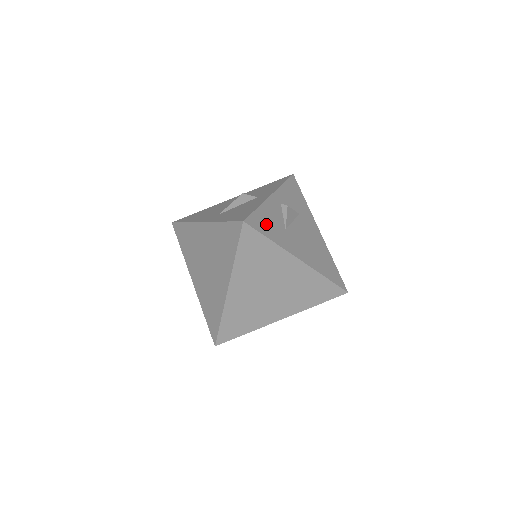
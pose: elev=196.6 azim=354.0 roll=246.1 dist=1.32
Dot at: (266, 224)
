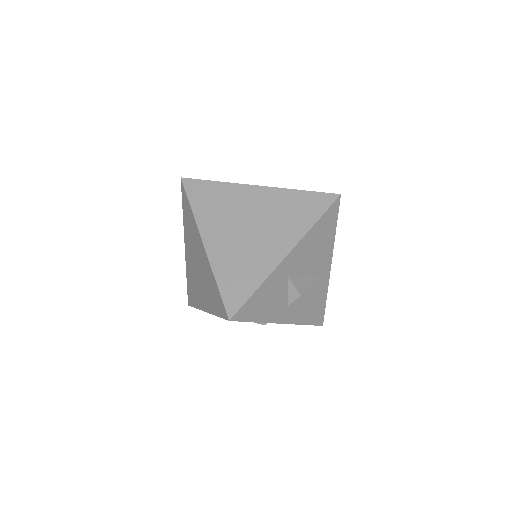
Dot at: occluded
